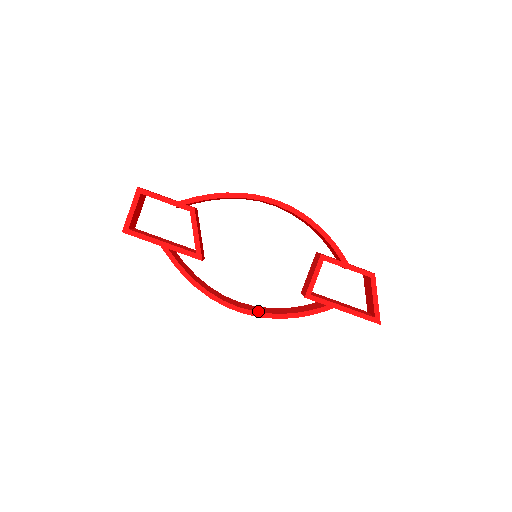
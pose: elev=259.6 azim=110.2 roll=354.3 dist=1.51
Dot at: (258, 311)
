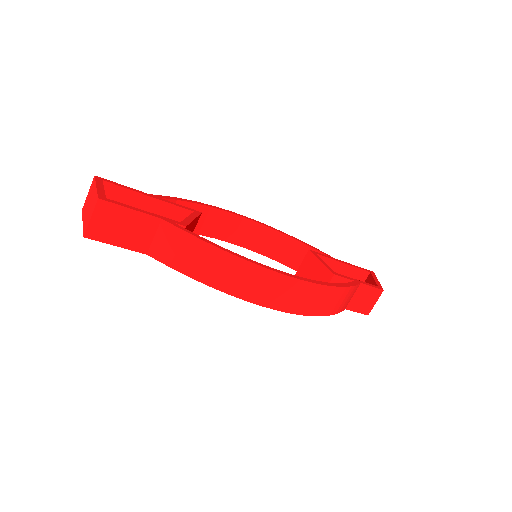
Dot at: (250, 248)
